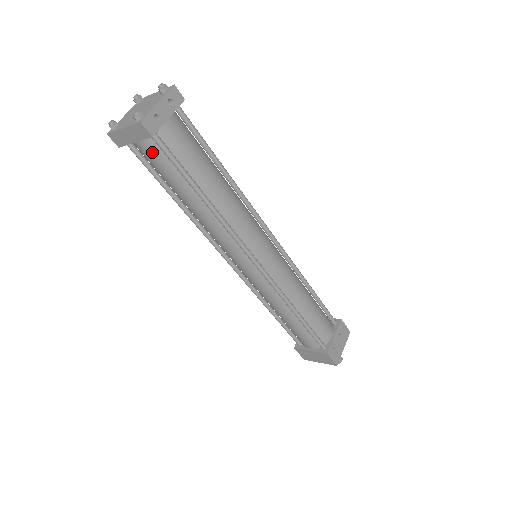
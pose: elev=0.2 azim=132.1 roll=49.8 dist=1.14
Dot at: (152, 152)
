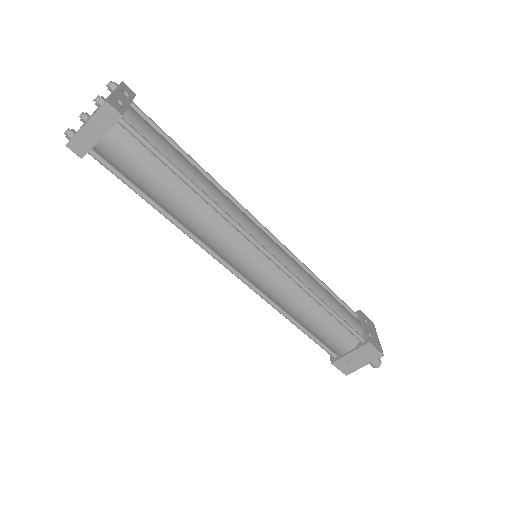
Dot at: (122, 145)
